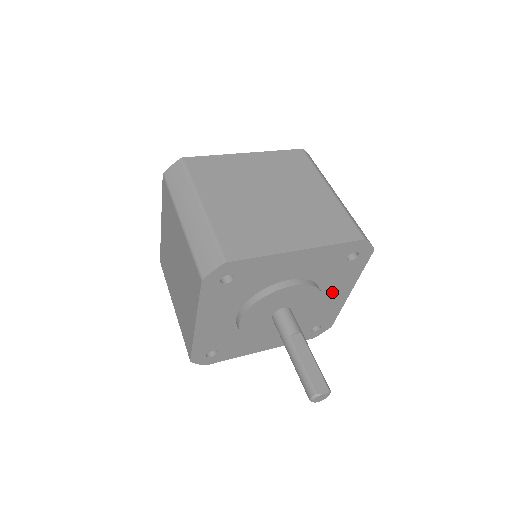
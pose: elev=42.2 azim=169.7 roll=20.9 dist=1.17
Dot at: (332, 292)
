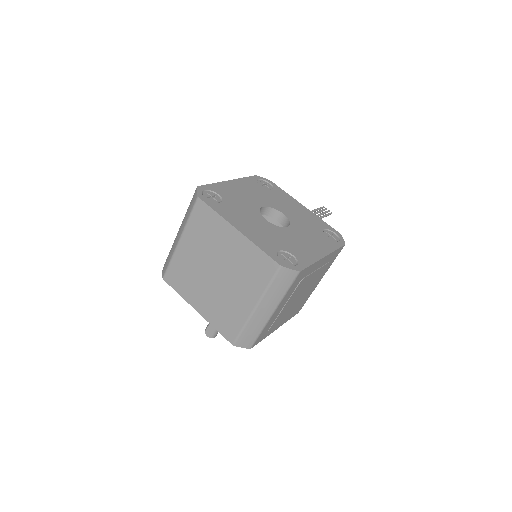
Dot at: occluded
